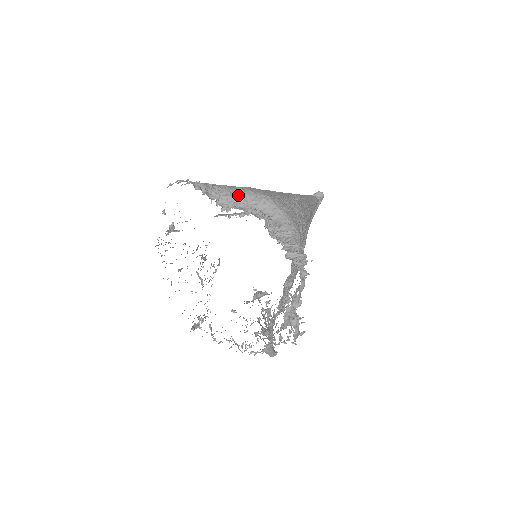
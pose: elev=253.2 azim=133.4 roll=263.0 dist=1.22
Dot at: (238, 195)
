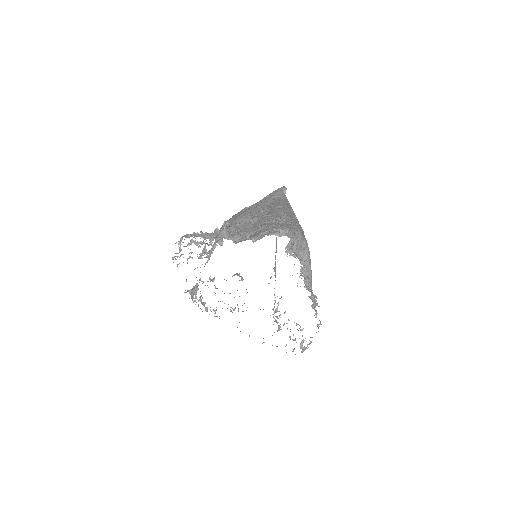
Dot at: (296, 240)
